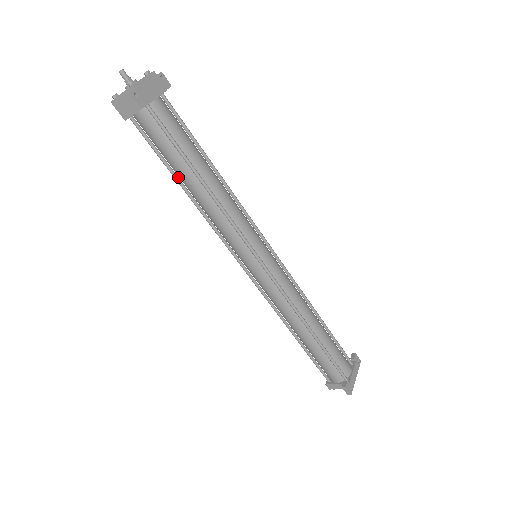
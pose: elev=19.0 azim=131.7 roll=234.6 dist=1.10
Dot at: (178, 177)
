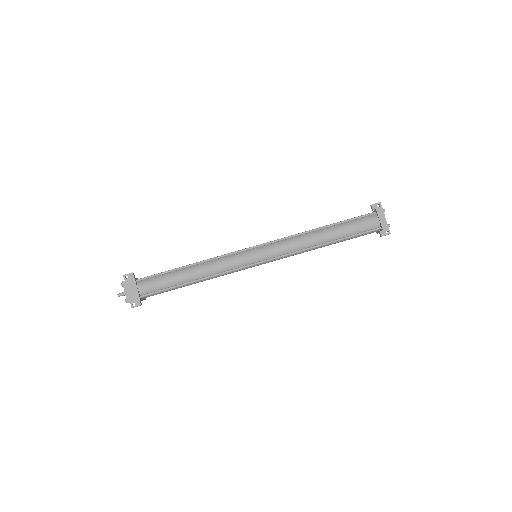
Dot at: occluded
